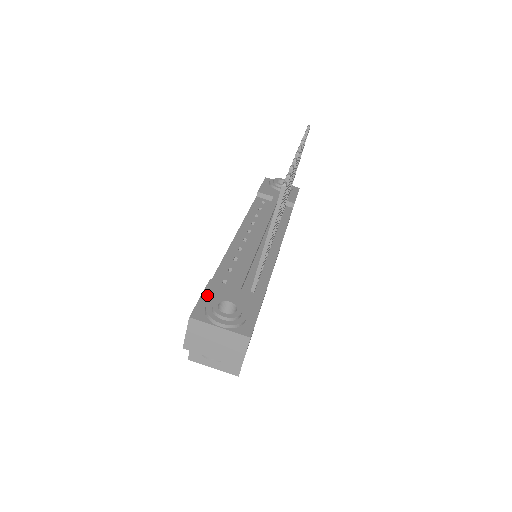
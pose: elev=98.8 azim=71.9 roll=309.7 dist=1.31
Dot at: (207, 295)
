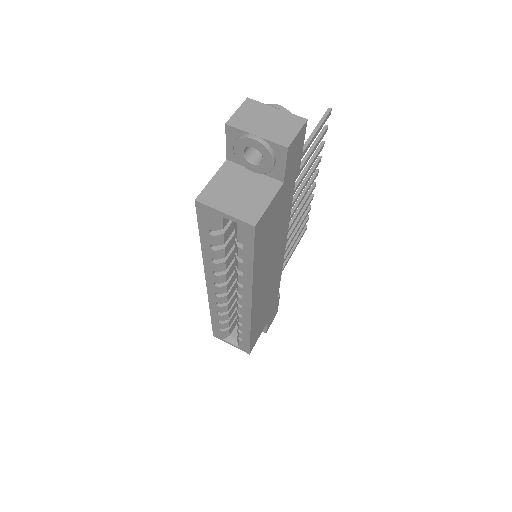
Dot at: occluded
